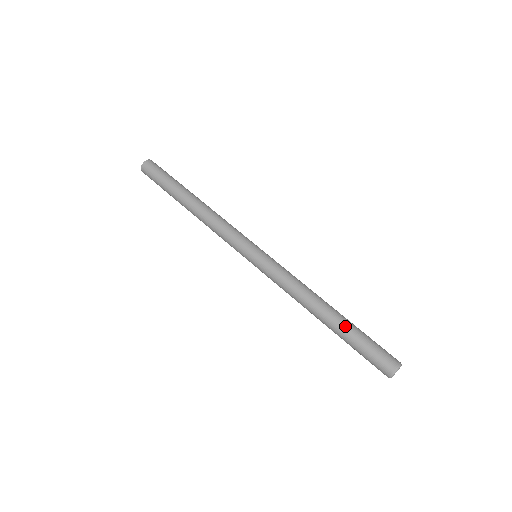
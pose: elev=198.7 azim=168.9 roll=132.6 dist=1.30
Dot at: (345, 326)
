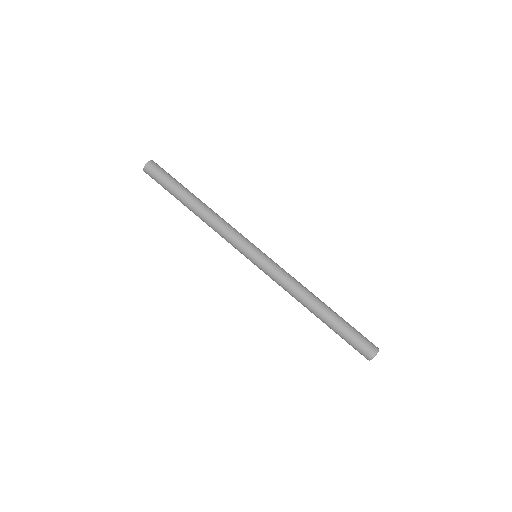
Dot at: occluded
